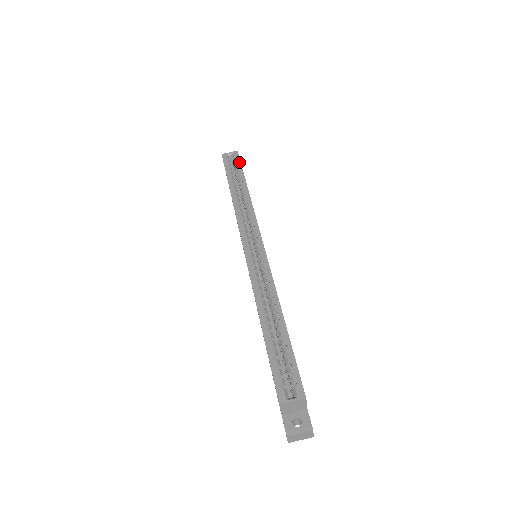
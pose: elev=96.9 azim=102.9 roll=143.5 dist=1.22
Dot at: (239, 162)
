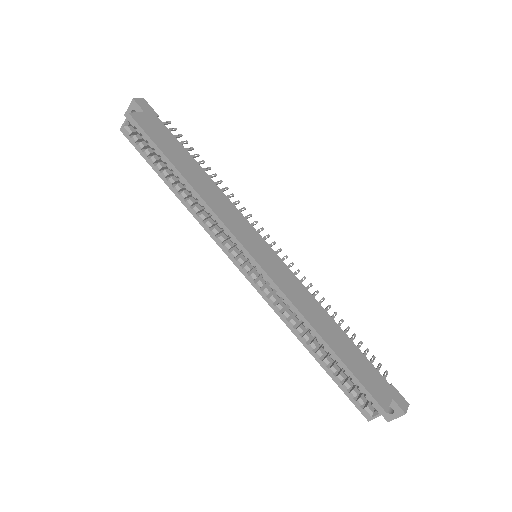
Dot at: (145, 136)
